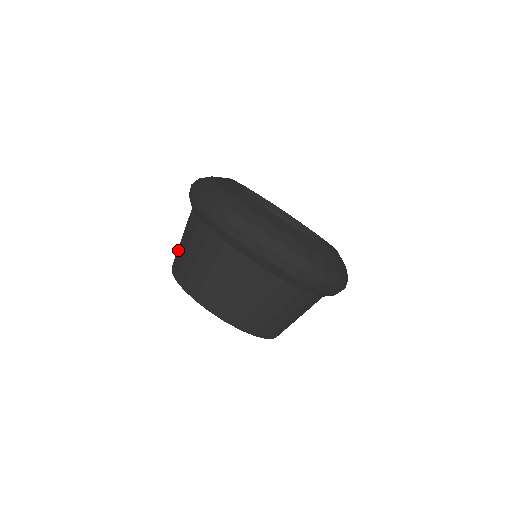
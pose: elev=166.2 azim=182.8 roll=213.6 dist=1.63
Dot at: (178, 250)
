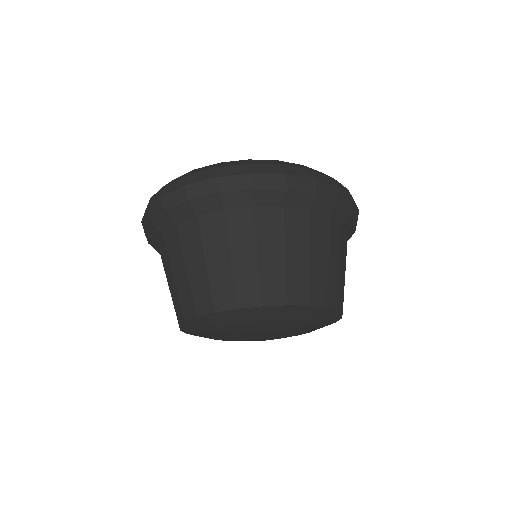
Dot at: (199, 283)
